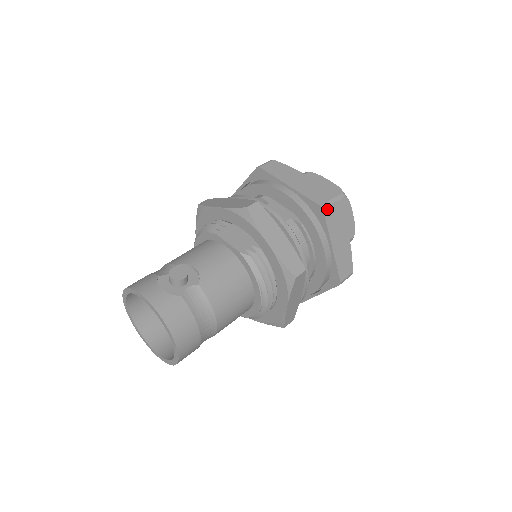
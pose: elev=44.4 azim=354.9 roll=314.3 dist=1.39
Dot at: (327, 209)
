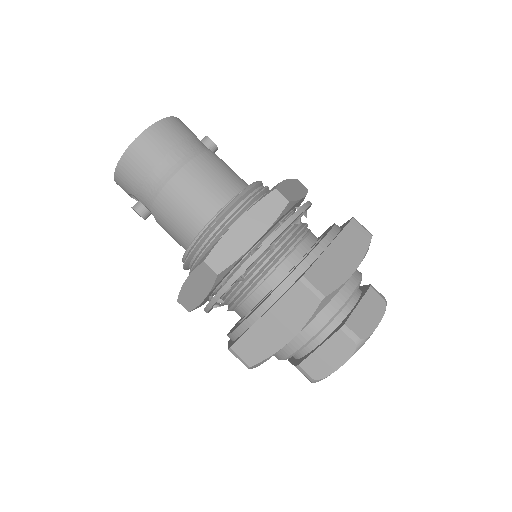
Dot at: (357, 224)
